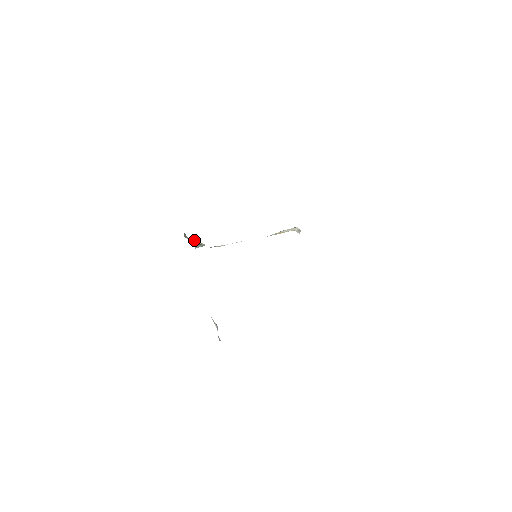
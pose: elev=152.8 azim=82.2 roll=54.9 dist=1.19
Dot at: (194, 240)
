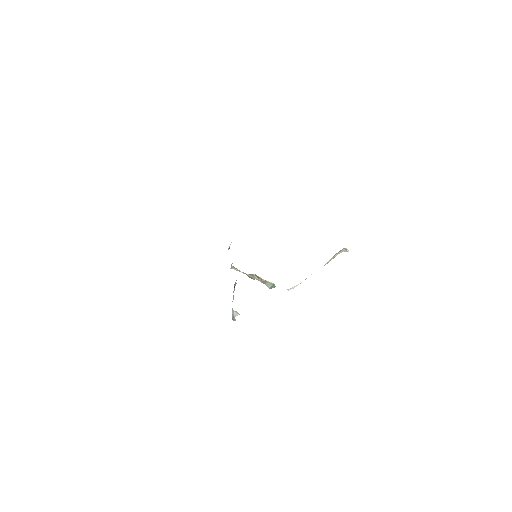
Dot at: (251, 275)
